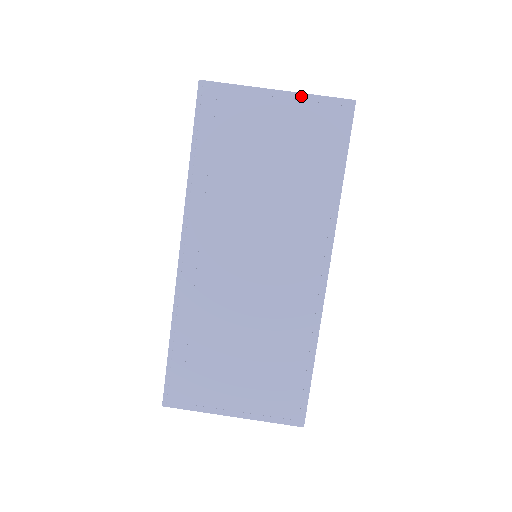
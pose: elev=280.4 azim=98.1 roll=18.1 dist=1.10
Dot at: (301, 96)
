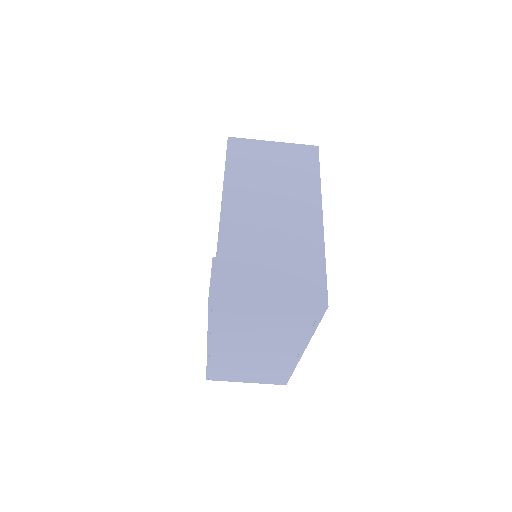
Dot at: (287, 305)
